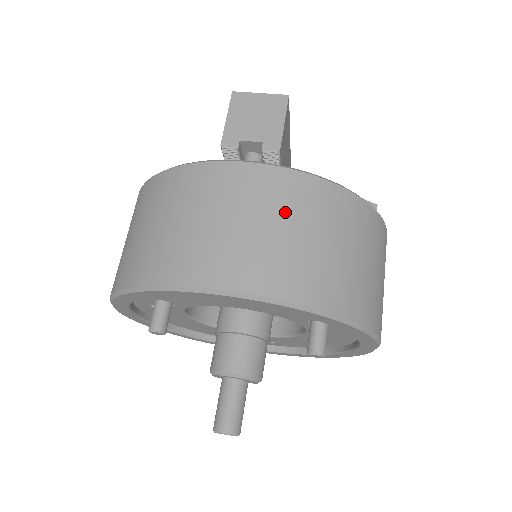
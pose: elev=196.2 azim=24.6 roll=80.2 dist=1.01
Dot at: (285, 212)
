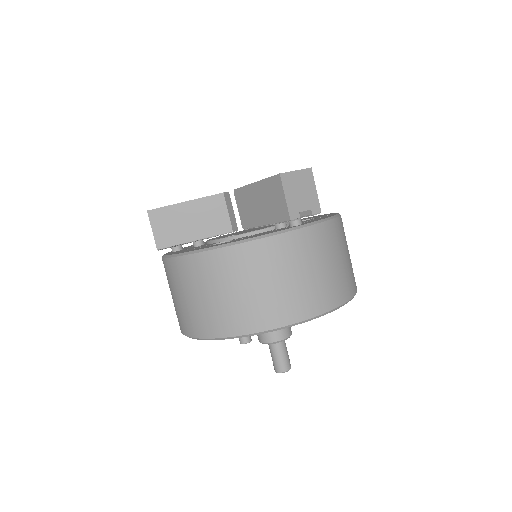
Dot at: (333, 251)
